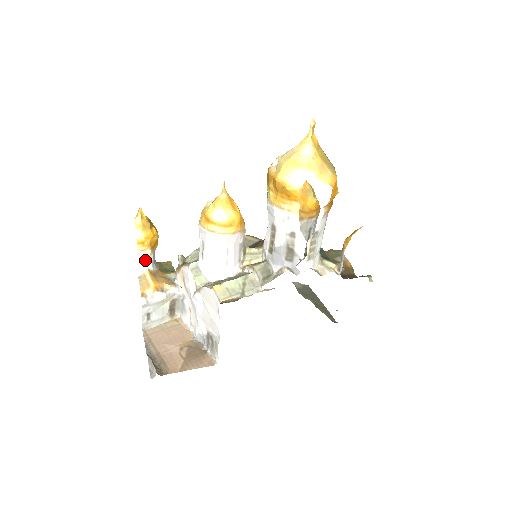
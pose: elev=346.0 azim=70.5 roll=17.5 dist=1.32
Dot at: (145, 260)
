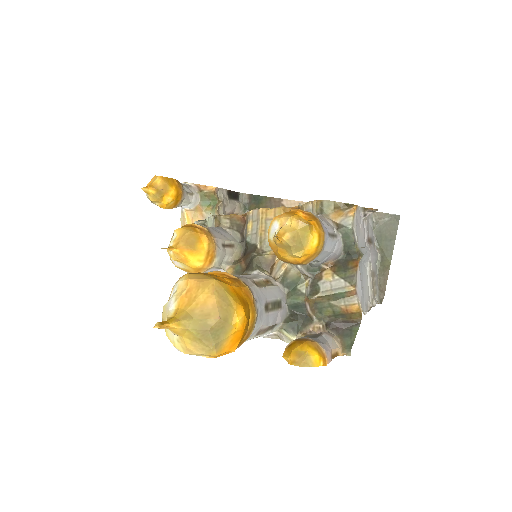
Dot at: occluded
